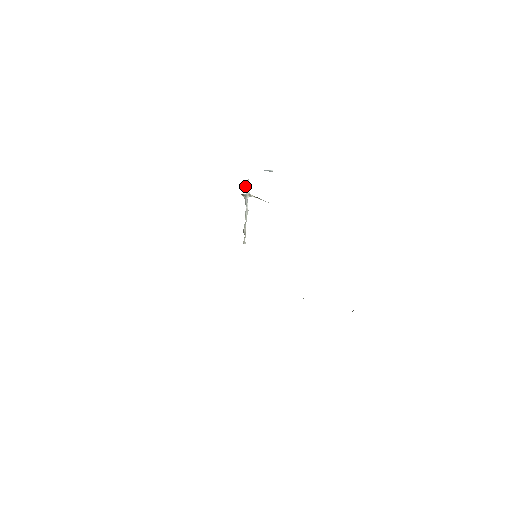
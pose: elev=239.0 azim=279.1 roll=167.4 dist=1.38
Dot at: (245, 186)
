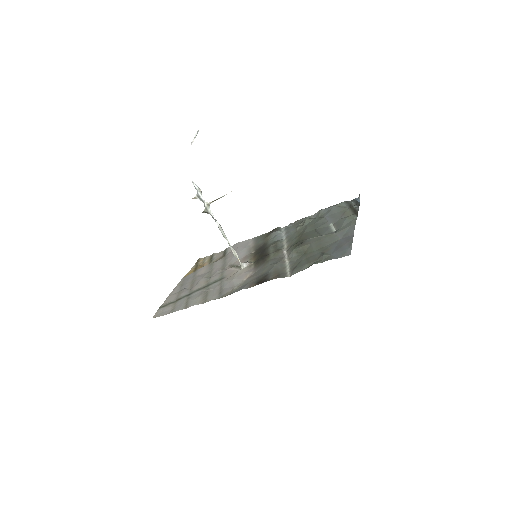
Dot at: (197, 196)
